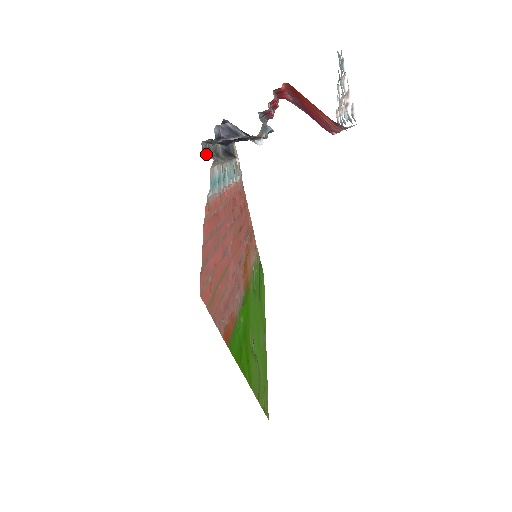
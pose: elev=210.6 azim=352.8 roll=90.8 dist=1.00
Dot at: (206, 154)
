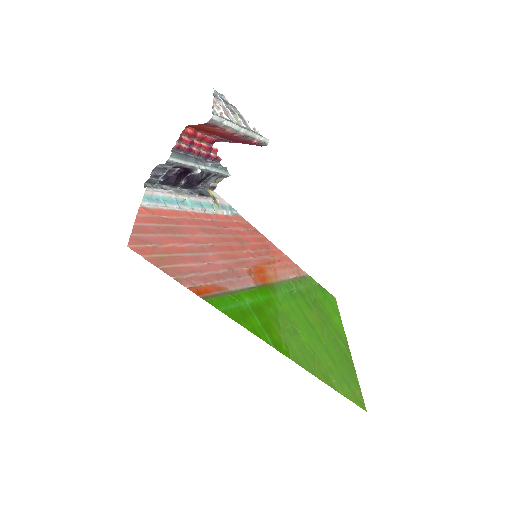
Dot at: occluded
